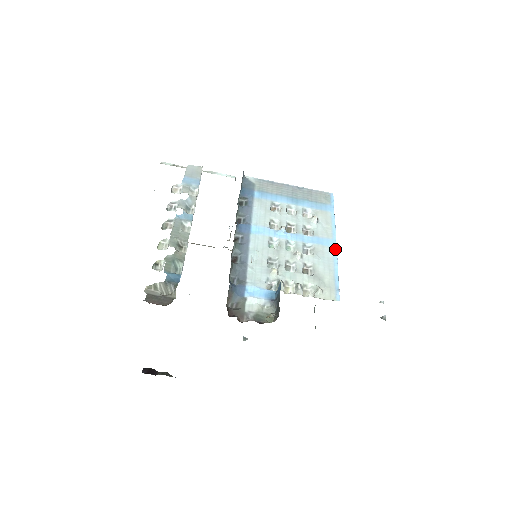
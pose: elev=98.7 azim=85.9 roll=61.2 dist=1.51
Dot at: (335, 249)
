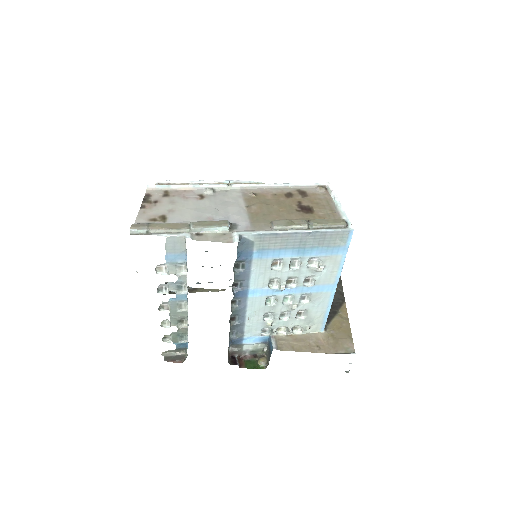
Dot at: (333, 293)
